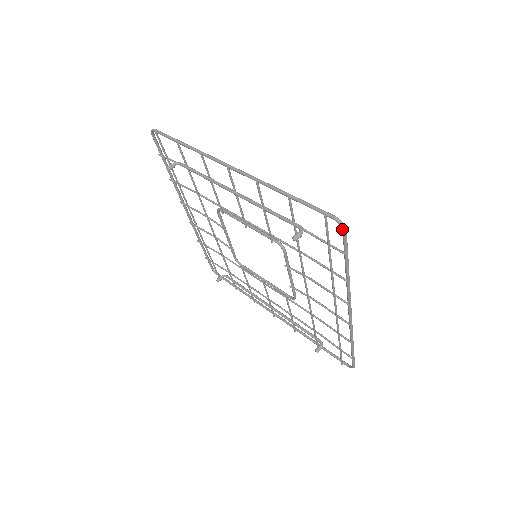
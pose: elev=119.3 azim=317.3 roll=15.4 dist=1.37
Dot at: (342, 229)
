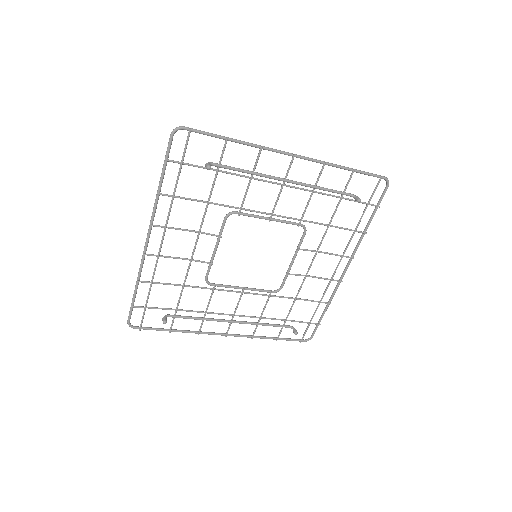
Dot at: (388, 185)
